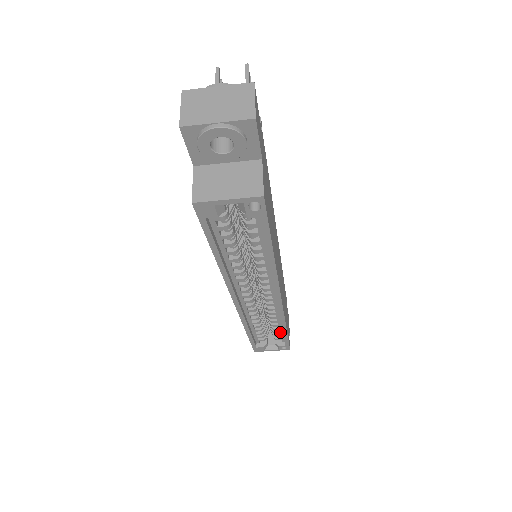
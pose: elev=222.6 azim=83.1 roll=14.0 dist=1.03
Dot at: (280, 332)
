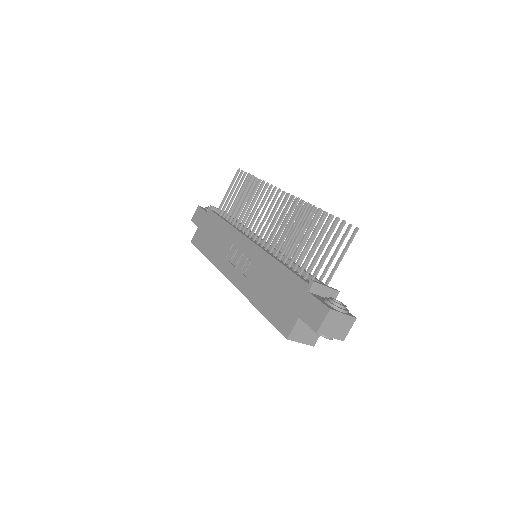
Dot at: occluded
